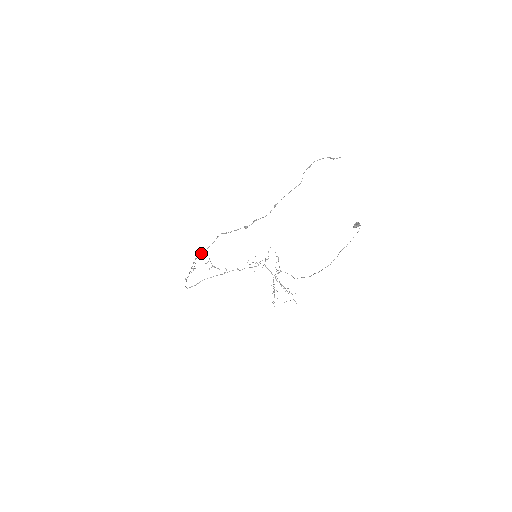
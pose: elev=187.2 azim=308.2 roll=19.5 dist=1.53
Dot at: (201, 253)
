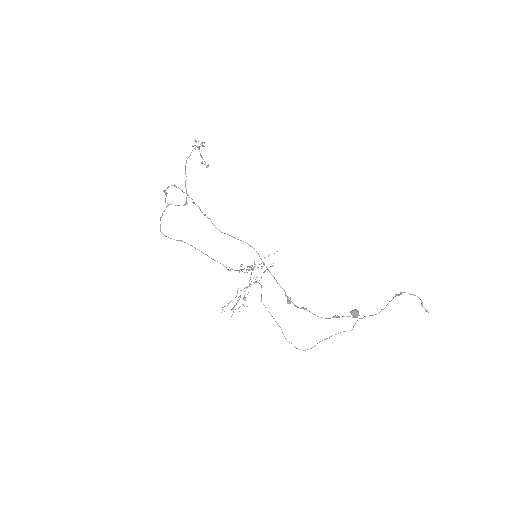
Dot at: (214, 225)
